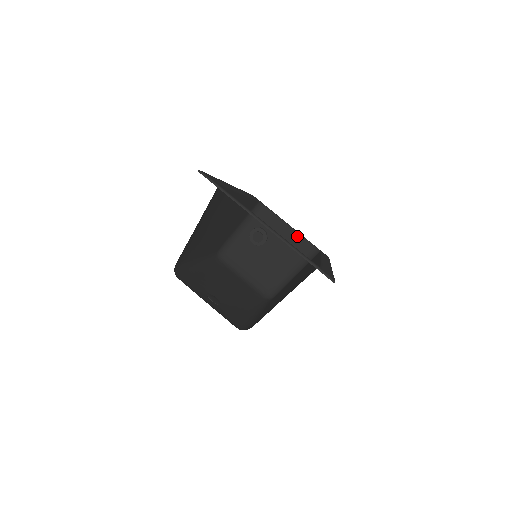
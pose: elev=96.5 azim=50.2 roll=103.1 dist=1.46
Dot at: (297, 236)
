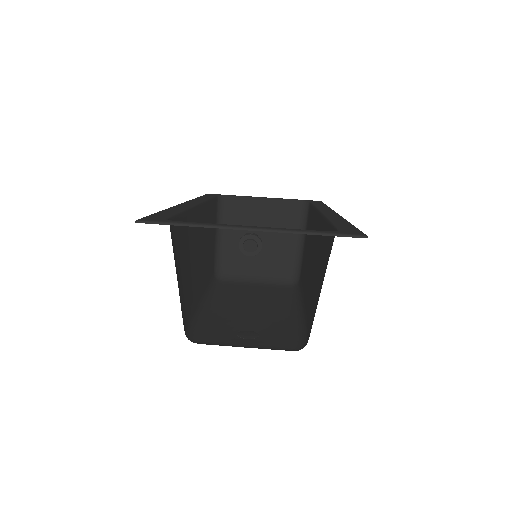
Dot at: (277, 203)
